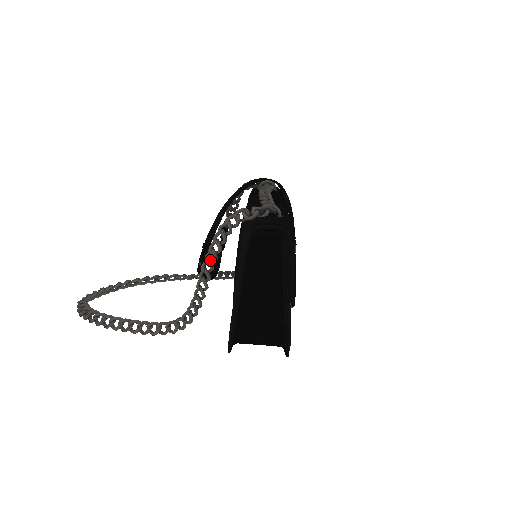
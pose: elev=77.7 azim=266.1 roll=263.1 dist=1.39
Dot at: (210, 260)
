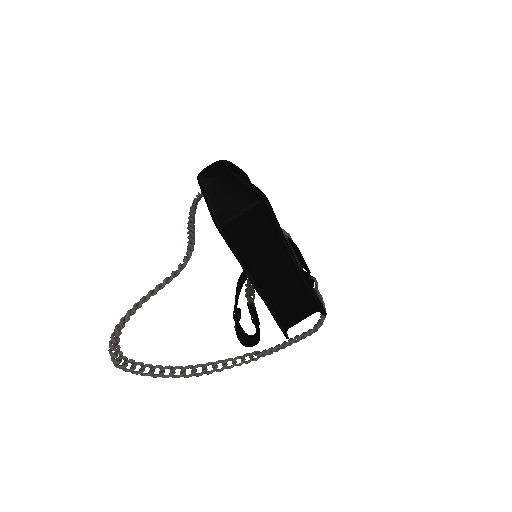
Dot at: (190, 218)
